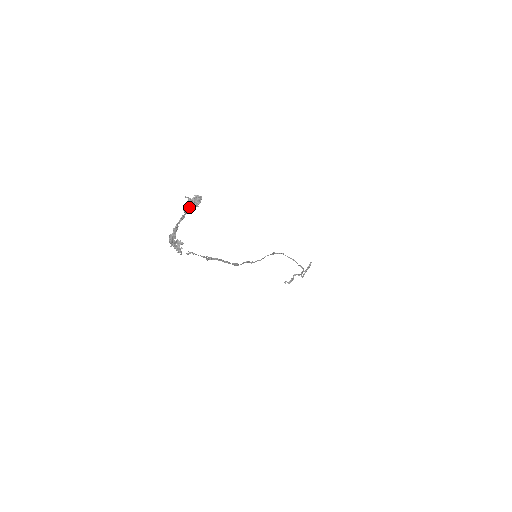
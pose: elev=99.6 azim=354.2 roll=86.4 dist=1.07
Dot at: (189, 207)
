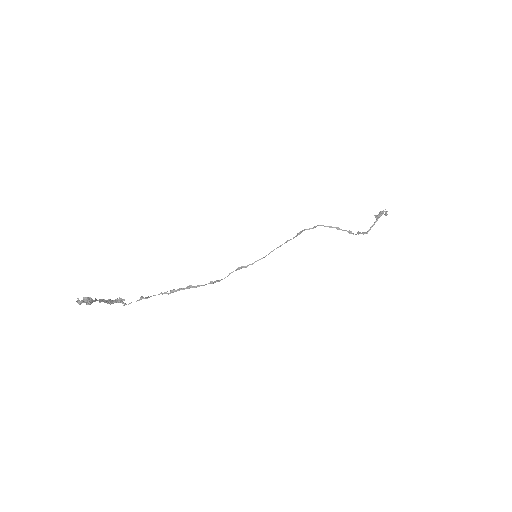
Dot at: (87, 303)
